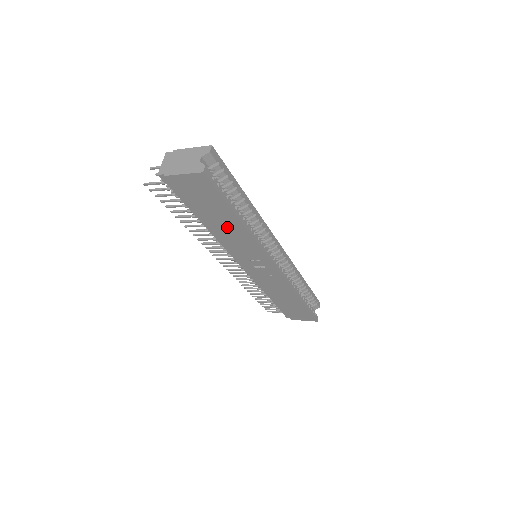
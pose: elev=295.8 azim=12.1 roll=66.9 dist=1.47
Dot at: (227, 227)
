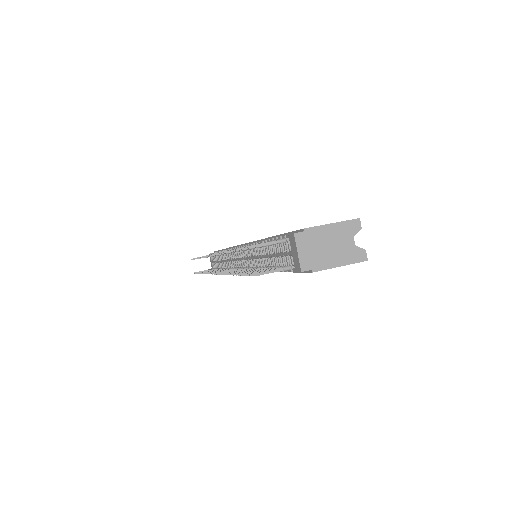
Dot at: occluded
